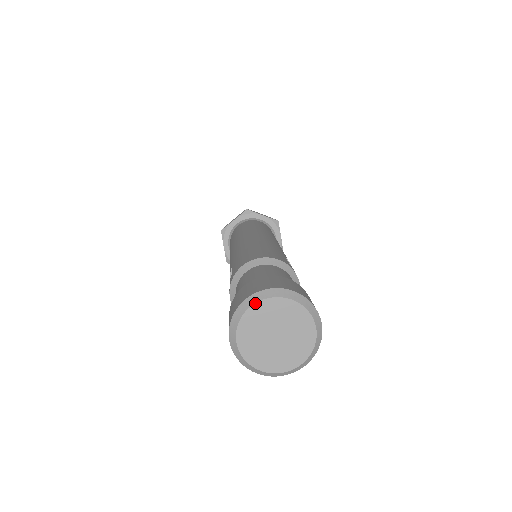
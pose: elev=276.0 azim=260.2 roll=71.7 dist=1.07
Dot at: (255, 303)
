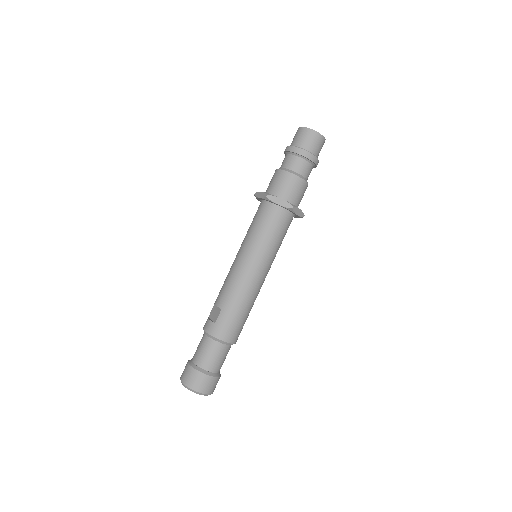
Dot at: occluded
